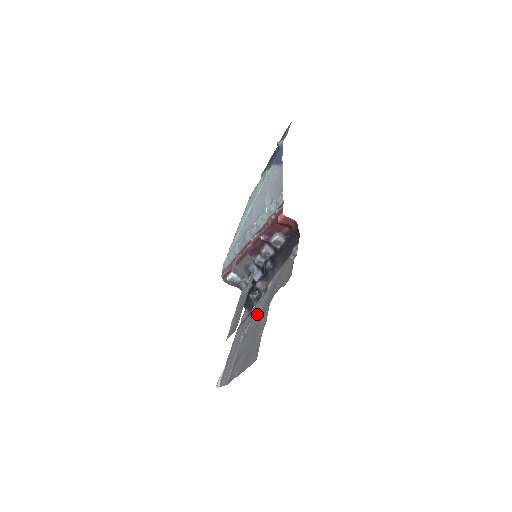
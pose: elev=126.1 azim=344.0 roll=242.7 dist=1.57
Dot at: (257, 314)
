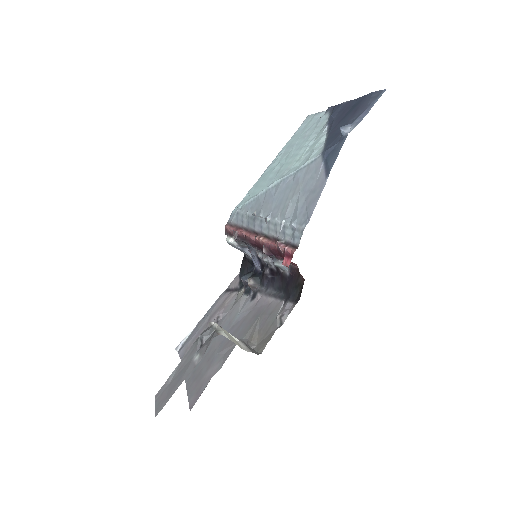
Dot at: (232, 319)
